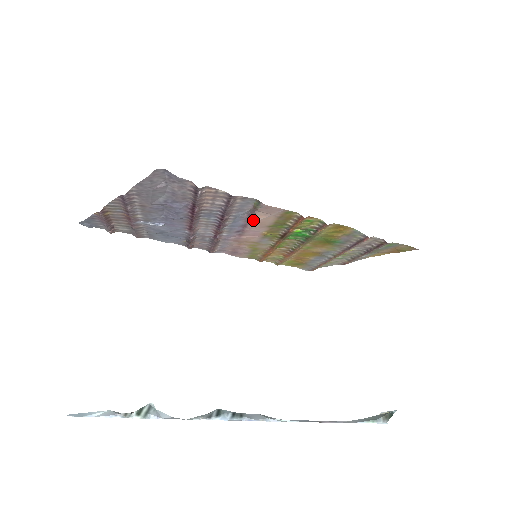
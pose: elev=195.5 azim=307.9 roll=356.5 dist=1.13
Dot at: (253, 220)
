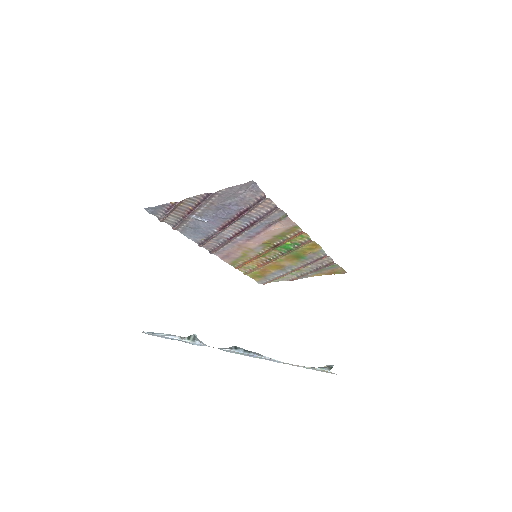
Dot at: (270, 229)
